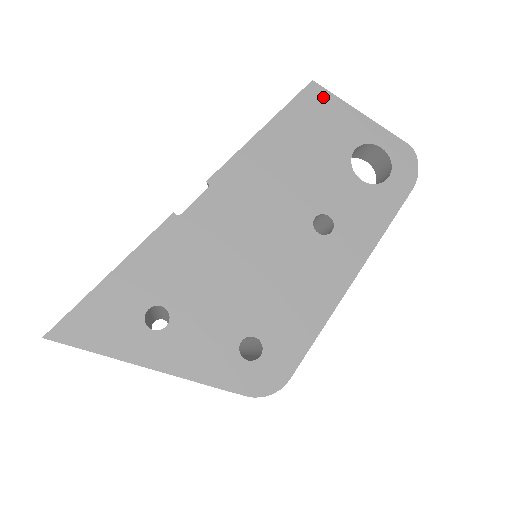
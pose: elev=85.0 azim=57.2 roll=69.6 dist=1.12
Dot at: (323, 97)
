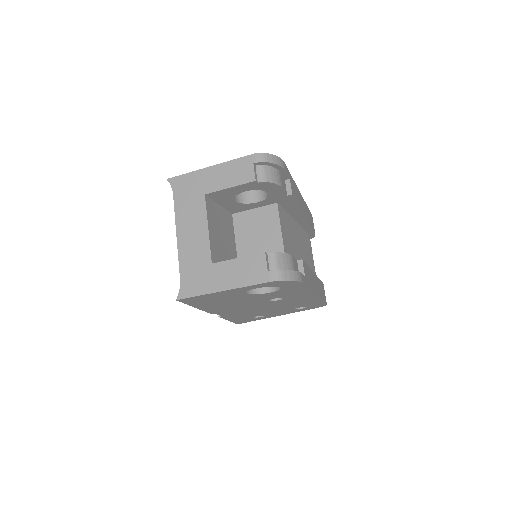
Dot at: (194, 299)
